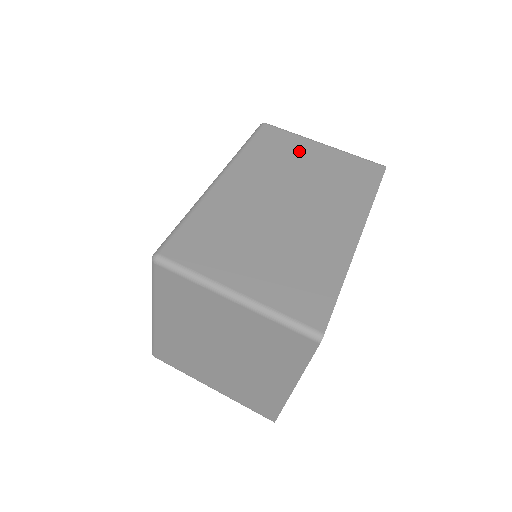
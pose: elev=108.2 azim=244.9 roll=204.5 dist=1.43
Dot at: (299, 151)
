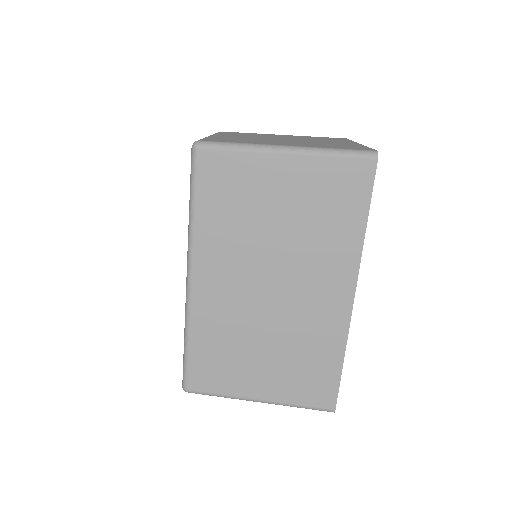
Dot at: (258, 188)
